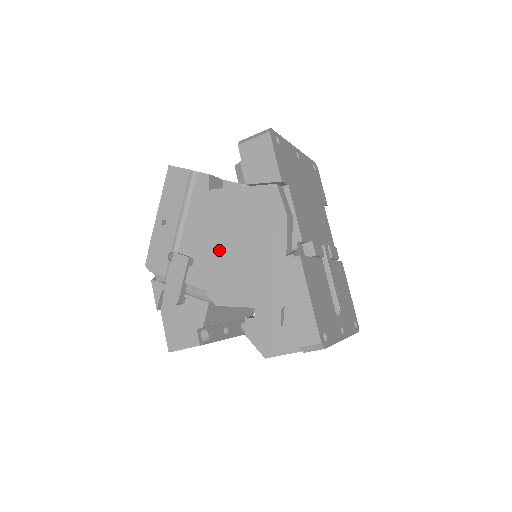
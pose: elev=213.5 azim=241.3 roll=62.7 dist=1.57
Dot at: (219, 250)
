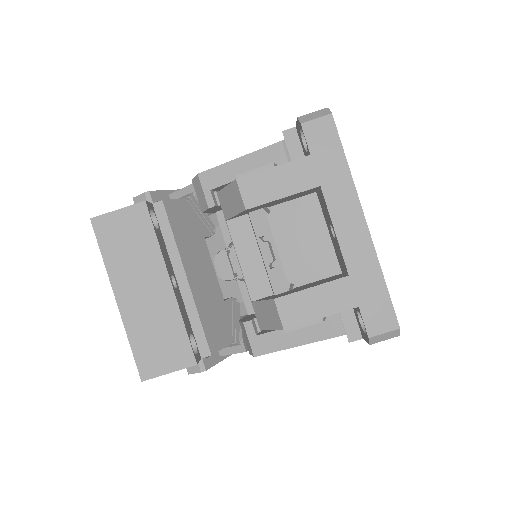
Dot at: occluded
